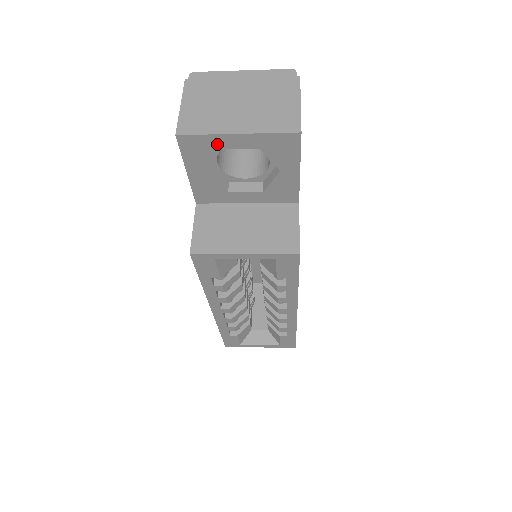
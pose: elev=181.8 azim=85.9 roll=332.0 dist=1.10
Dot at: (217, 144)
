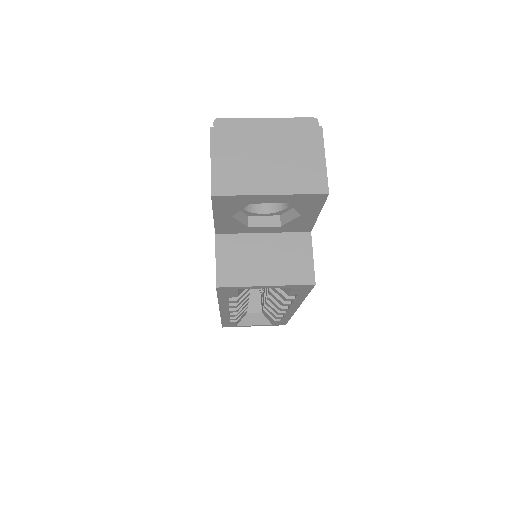
Dot at: (249, 200)
